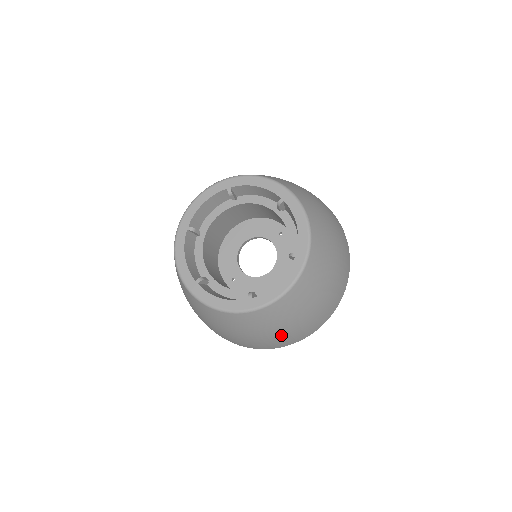
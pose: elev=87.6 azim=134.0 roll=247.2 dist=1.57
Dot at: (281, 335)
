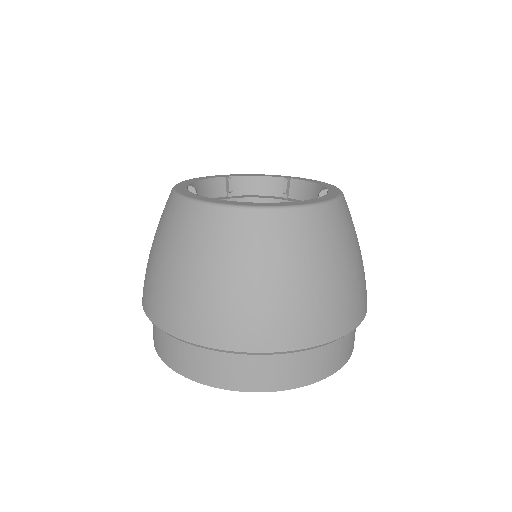
Dot at: (202, 291)
